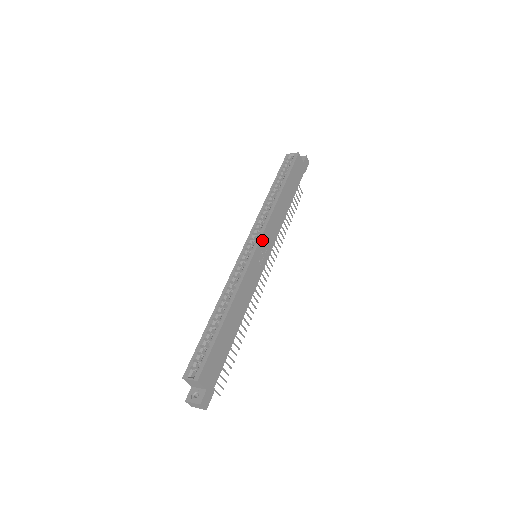
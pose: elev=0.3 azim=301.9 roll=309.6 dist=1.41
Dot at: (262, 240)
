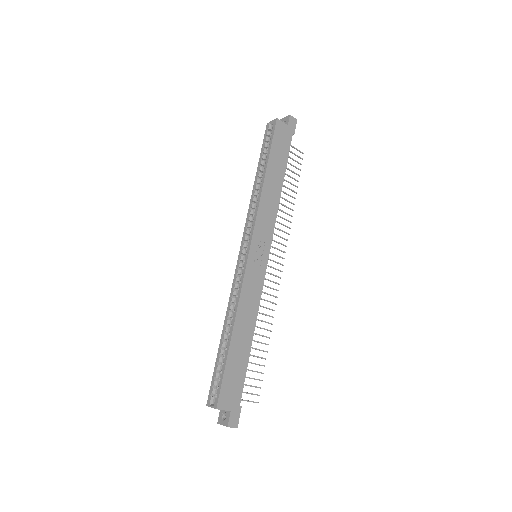
Dot at: (254, 240)
